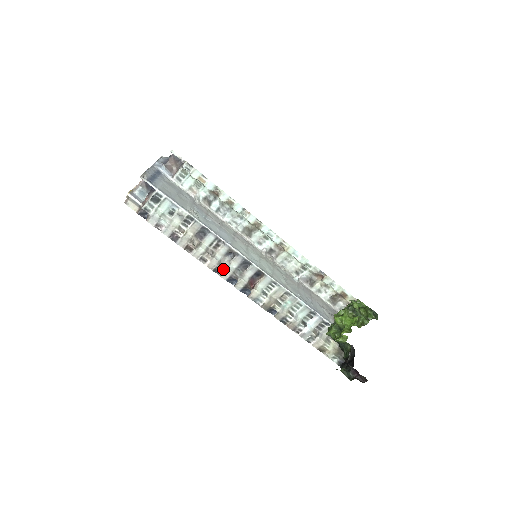
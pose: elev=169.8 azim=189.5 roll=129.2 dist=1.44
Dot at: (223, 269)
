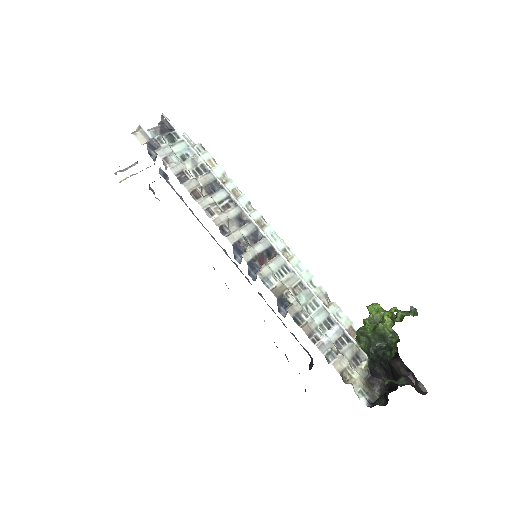
Dot at: (231, 231)
